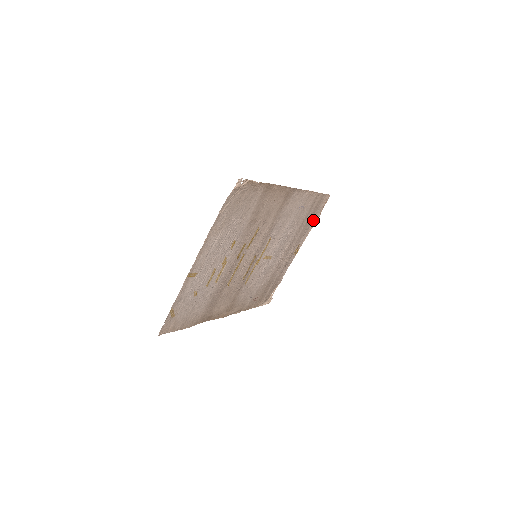
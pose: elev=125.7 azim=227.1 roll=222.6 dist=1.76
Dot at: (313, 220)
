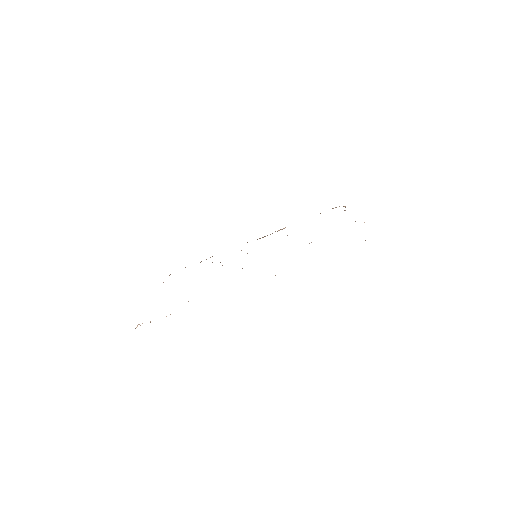
Dot at: occluded
